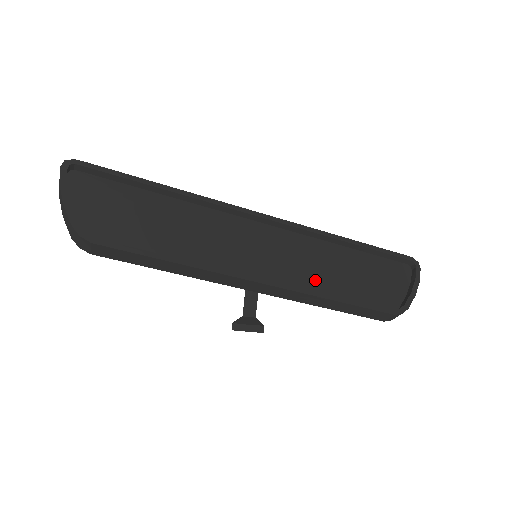
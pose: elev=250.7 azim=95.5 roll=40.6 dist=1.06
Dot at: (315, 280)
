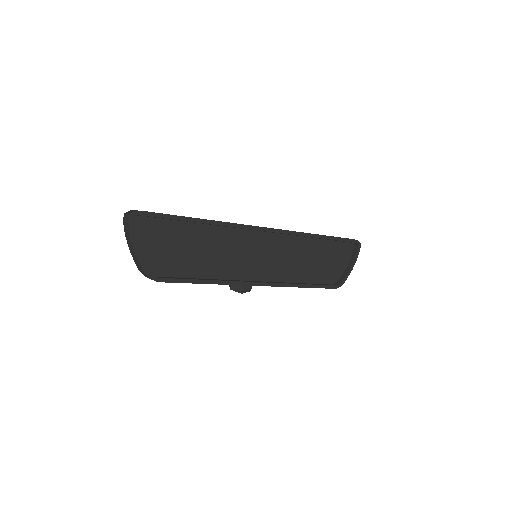
Dot at: (292, 271)
